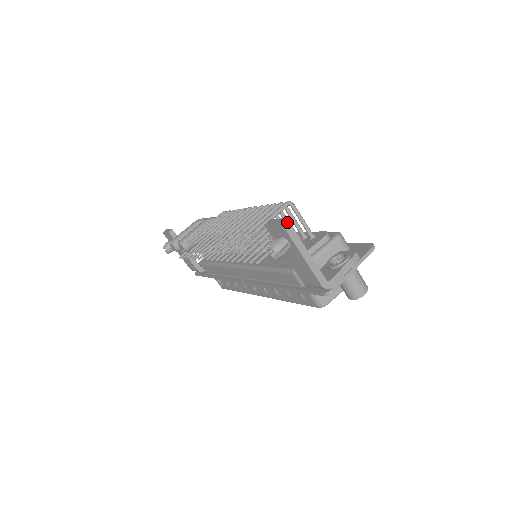
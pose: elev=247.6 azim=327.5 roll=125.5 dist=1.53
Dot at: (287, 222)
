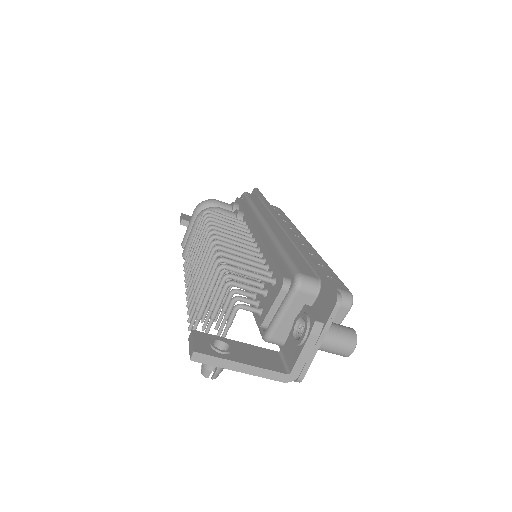
Dot at: (197, 355)
